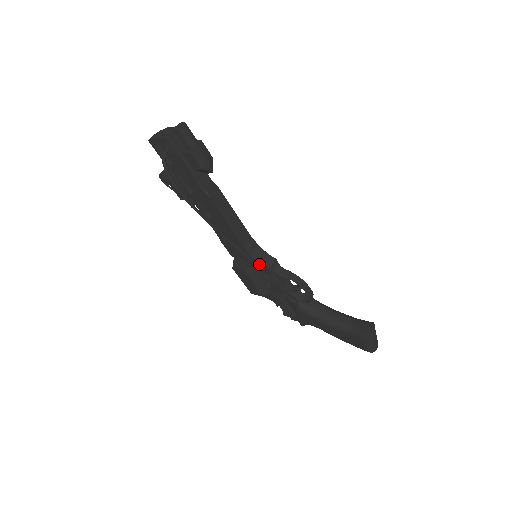
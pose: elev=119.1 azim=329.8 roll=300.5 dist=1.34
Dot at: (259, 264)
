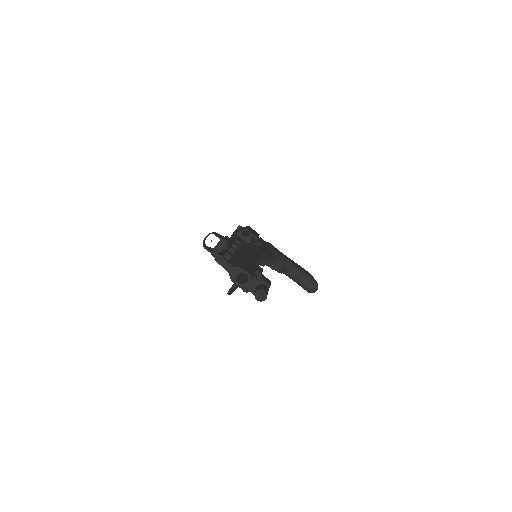
Dot at: occluded
